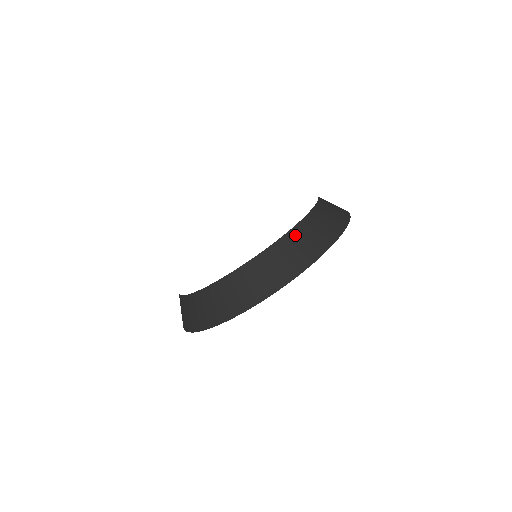
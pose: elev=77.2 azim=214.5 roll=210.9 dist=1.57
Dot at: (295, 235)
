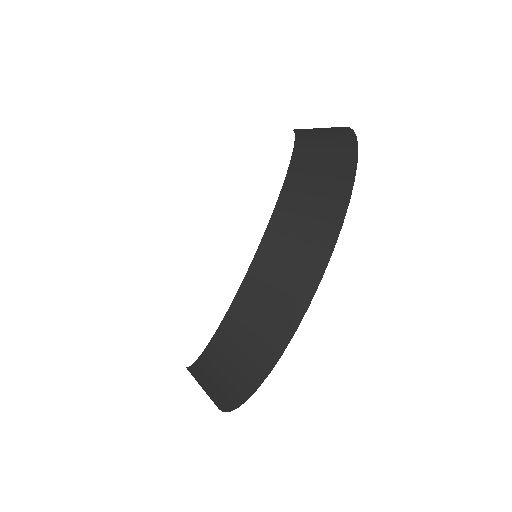
Dot at: (306, 134)
